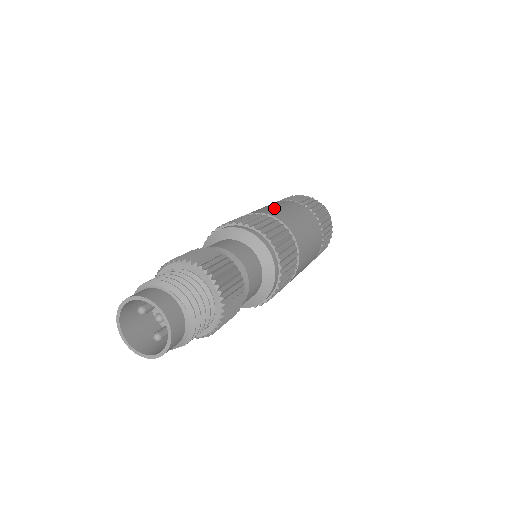
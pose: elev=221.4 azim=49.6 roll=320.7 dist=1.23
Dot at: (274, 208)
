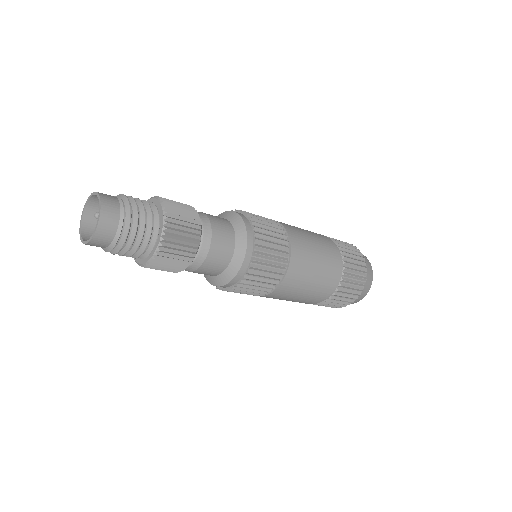
Dot at: occluded
